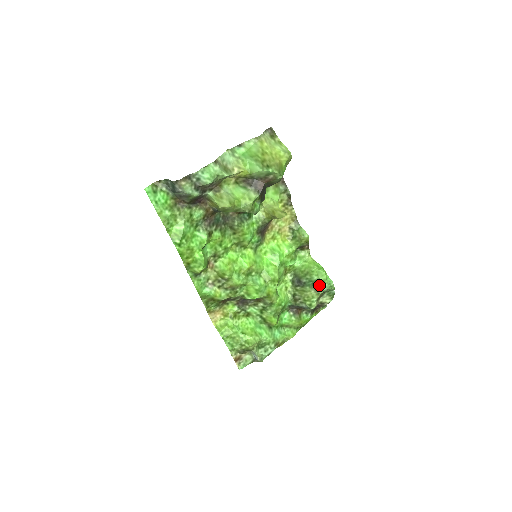
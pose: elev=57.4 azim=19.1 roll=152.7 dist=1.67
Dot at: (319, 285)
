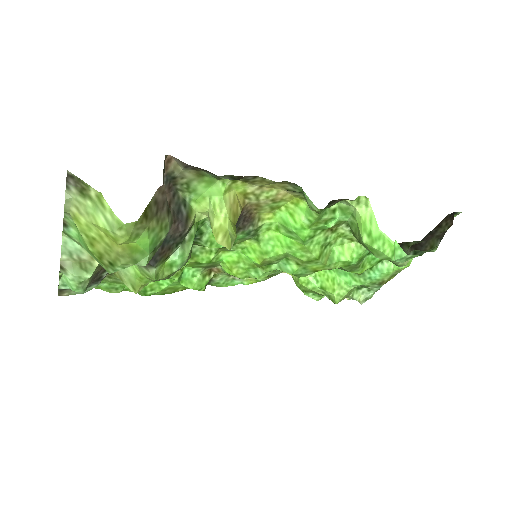
Dot at: occluded
